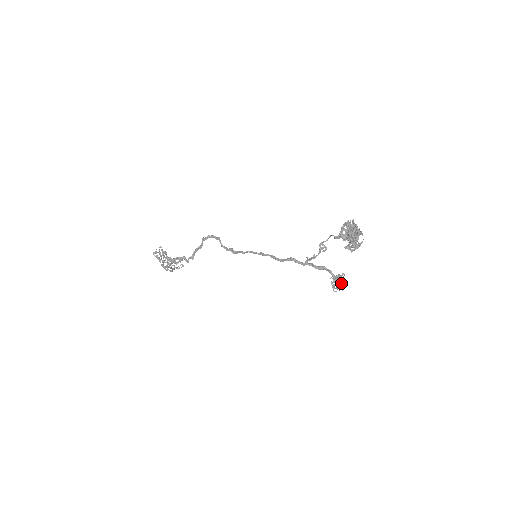
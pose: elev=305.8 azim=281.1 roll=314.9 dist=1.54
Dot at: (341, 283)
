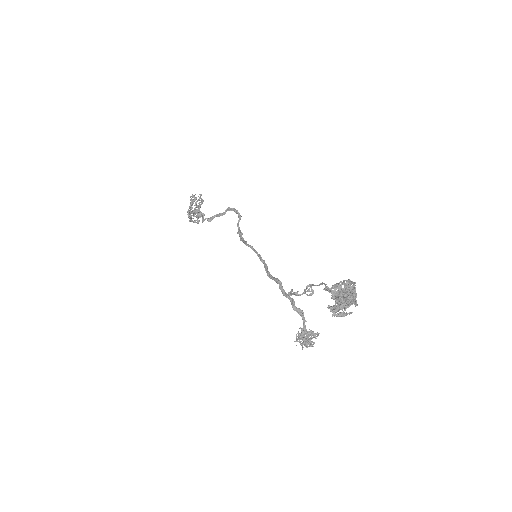
Dot at: (308, 341)
